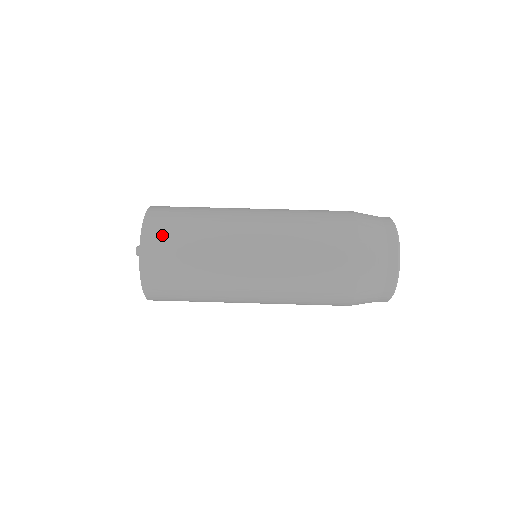
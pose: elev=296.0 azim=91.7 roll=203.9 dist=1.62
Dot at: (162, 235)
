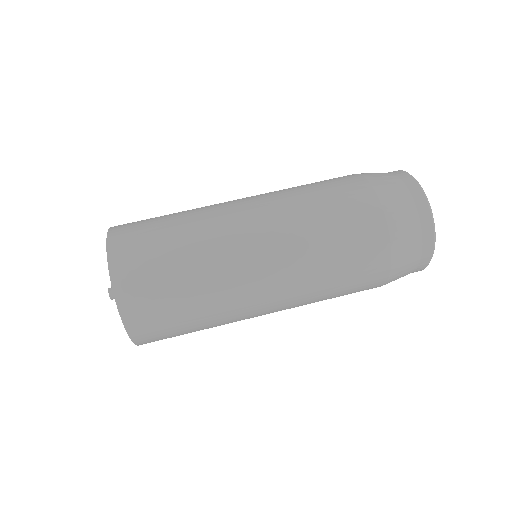
Dot at: (137, 265)
